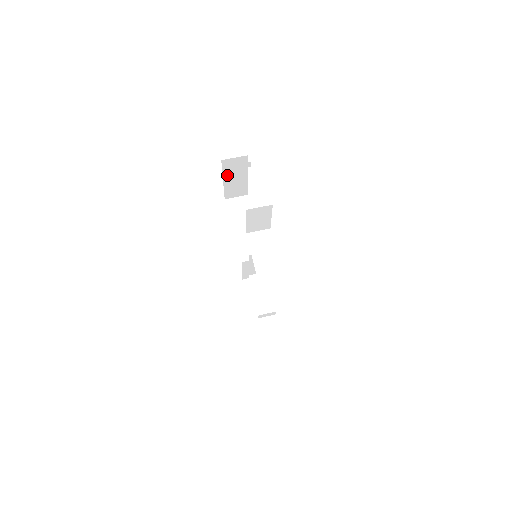
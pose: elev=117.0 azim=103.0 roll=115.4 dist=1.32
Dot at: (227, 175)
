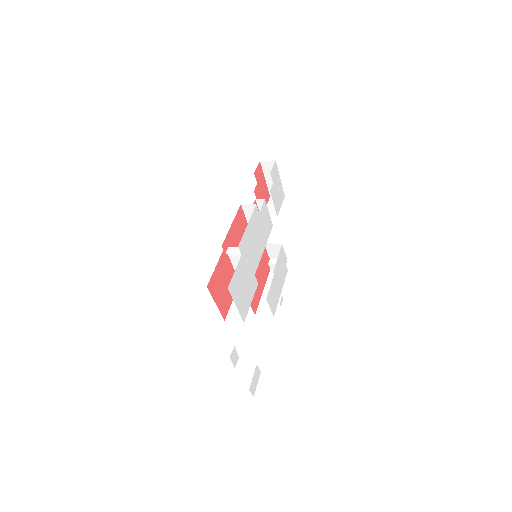
Dot at: (268, 286)
